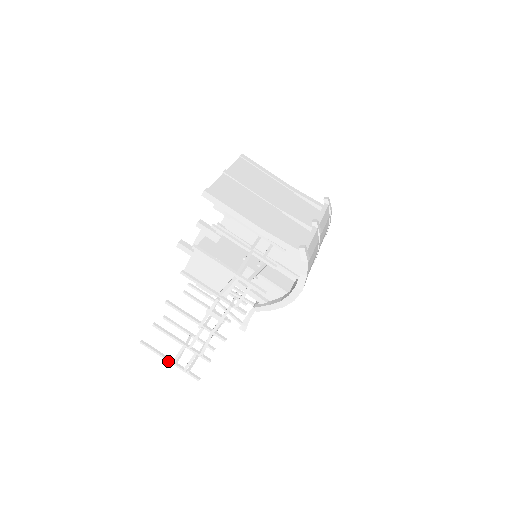
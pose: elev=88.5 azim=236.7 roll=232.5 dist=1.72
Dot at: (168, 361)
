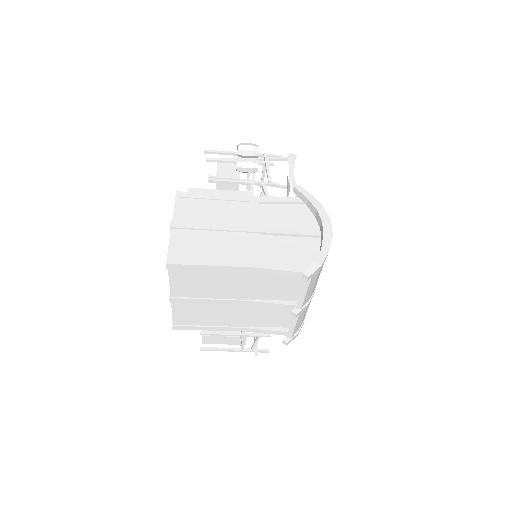
Dot at: occluded
